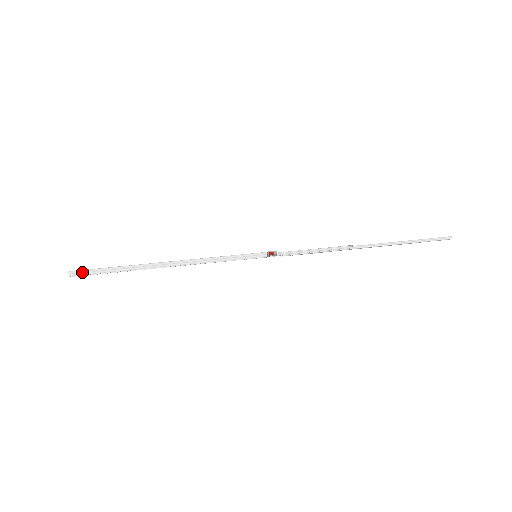
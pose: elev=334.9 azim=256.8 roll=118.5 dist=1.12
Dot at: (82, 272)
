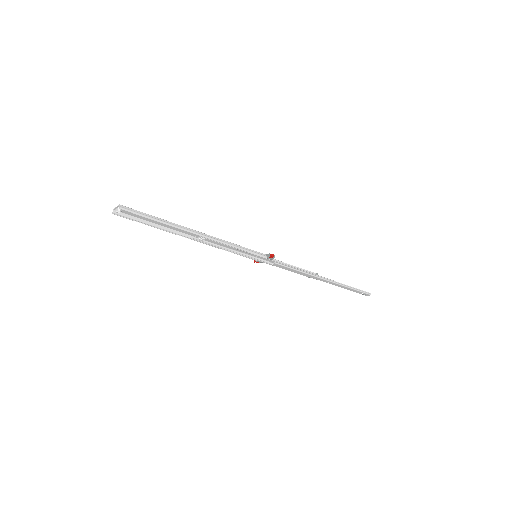
Dot at: (131, 210)
